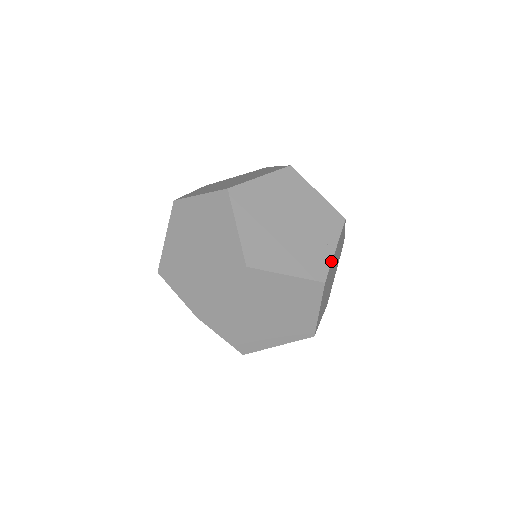
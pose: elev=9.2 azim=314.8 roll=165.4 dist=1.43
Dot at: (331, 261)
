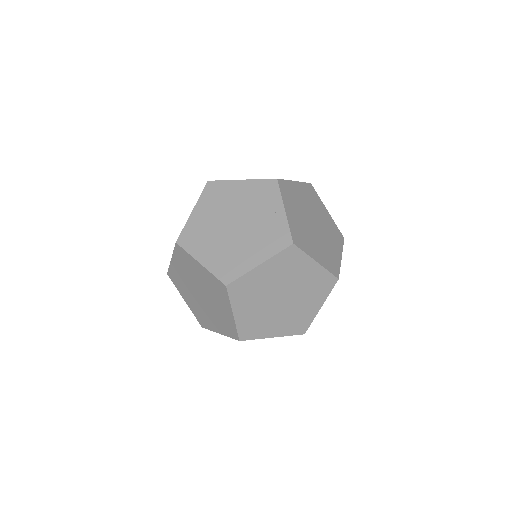
Dot at: (287, 222)
